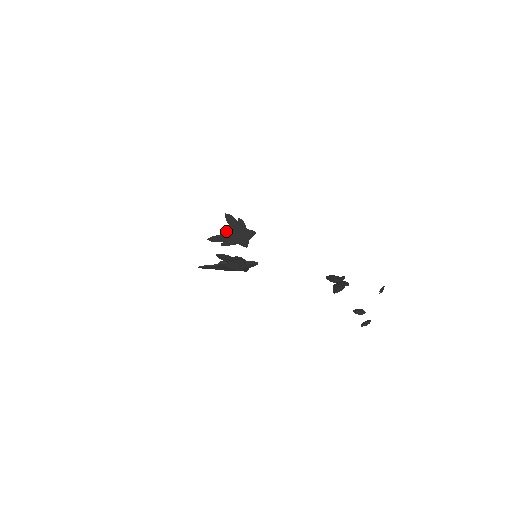
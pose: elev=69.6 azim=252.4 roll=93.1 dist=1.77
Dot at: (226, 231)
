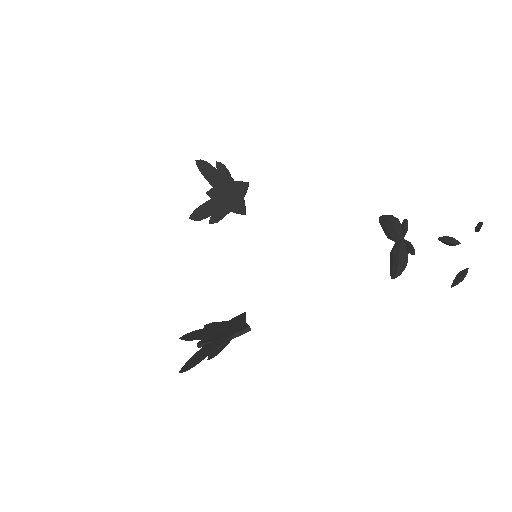
Dot at: occluded
